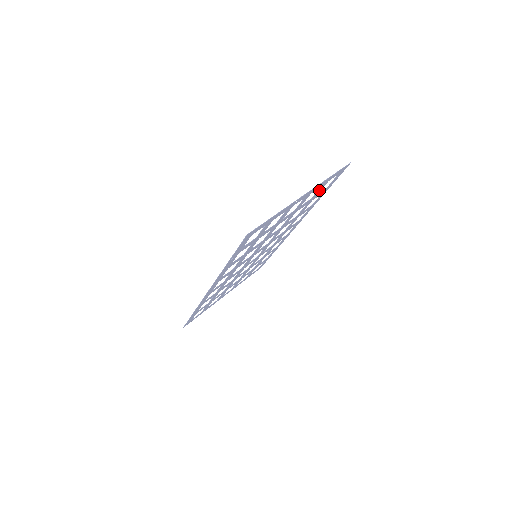
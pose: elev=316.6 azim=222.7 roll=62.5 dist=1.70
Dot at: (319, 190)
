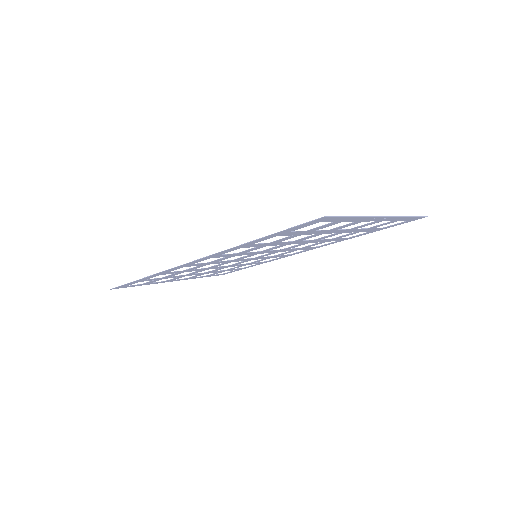
Dot at: (382, 224)
